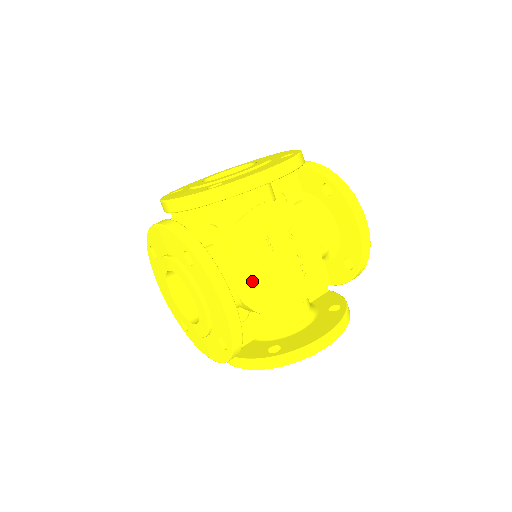
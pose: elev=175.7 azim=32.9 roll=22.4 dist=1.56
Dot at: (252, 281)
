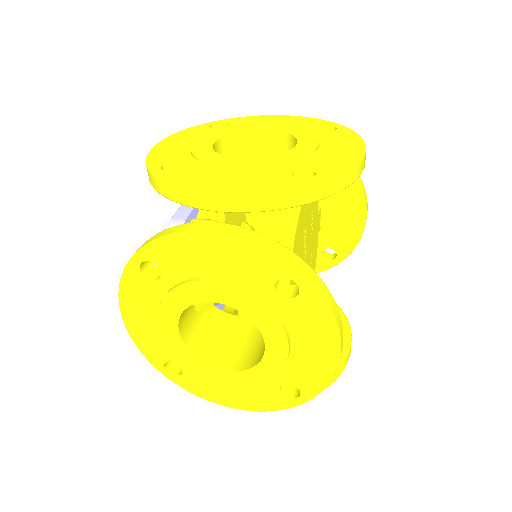
Dot at: occluded
